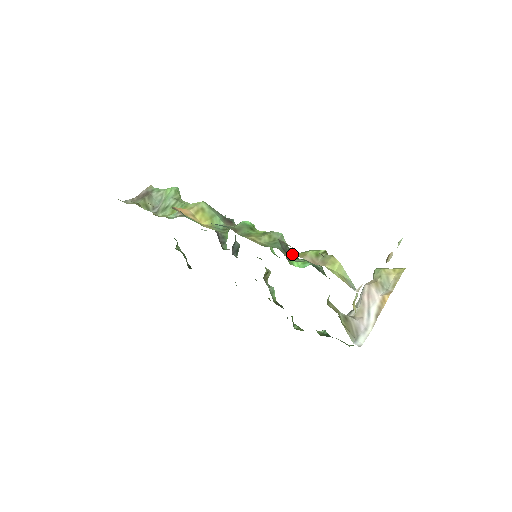
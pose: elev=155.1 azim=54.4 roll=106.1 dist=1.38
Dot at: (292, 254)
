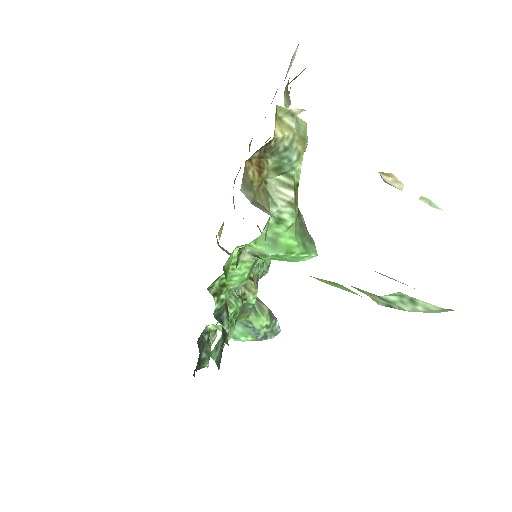
Dot at: occluded
